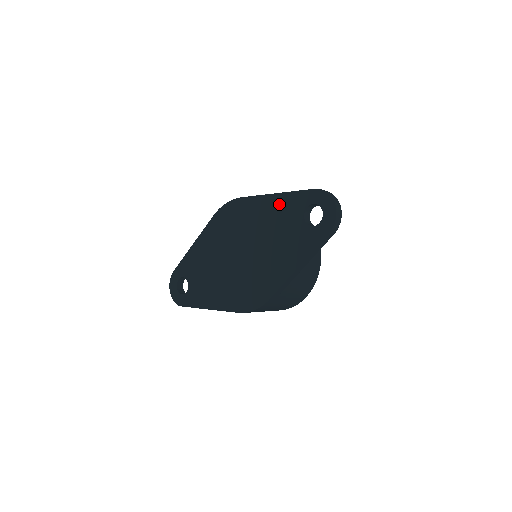
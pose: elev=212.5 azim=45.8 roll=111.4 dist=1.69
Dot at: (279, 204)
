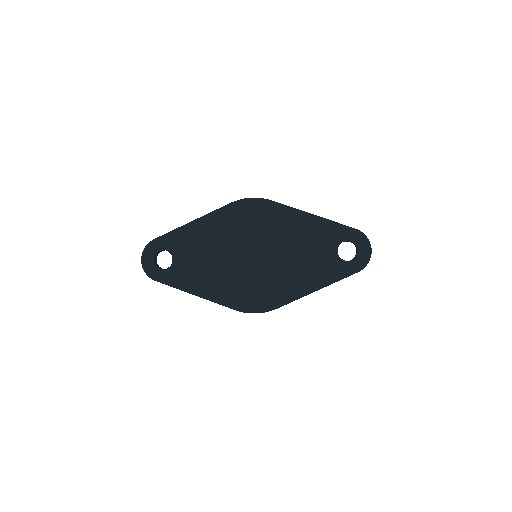
Dot at: (315, 226)
